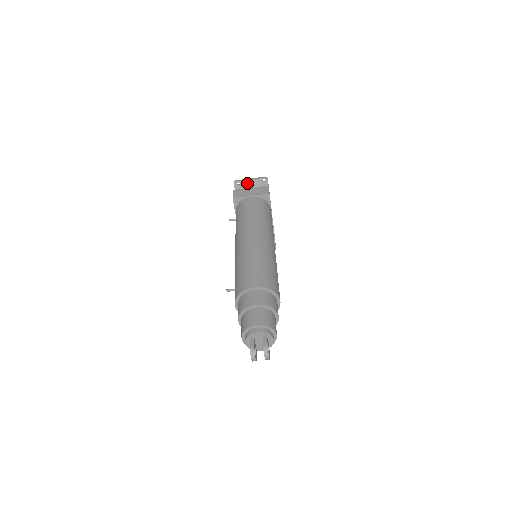
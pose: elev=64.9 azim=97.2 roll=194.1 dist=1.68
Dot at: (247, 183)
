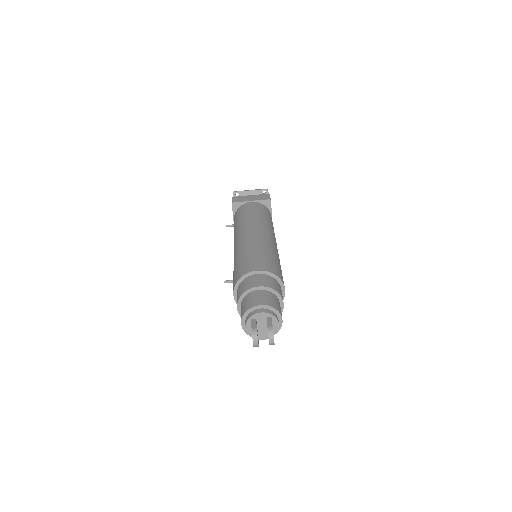
Dot at: (246, 194)
